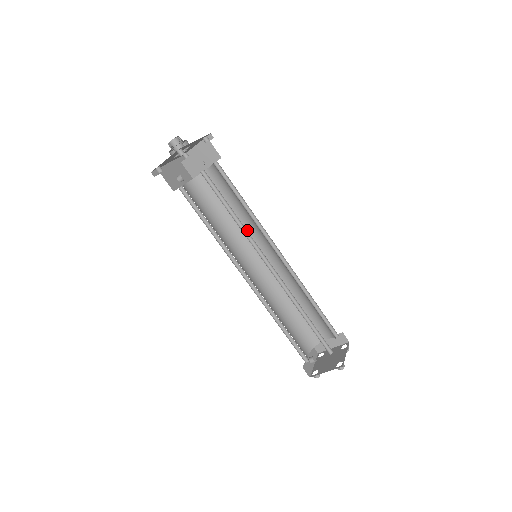
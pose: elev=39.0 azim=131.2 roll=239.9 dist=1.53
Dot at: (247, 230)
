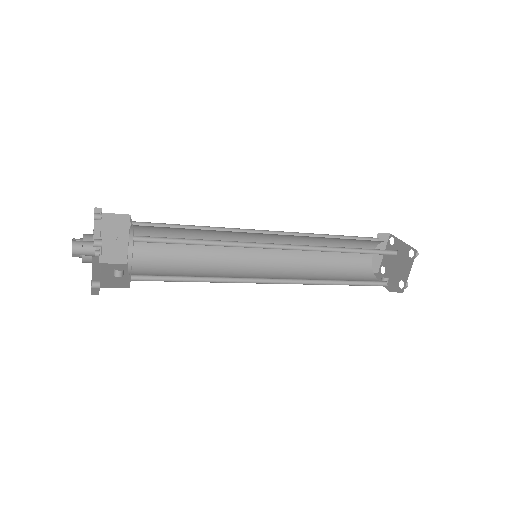
Dot at: (221, 248)
